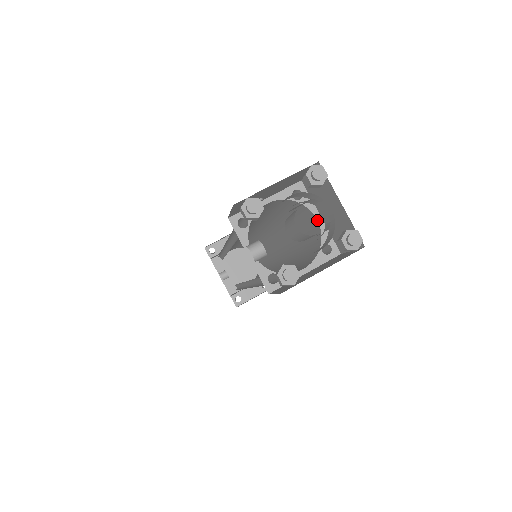
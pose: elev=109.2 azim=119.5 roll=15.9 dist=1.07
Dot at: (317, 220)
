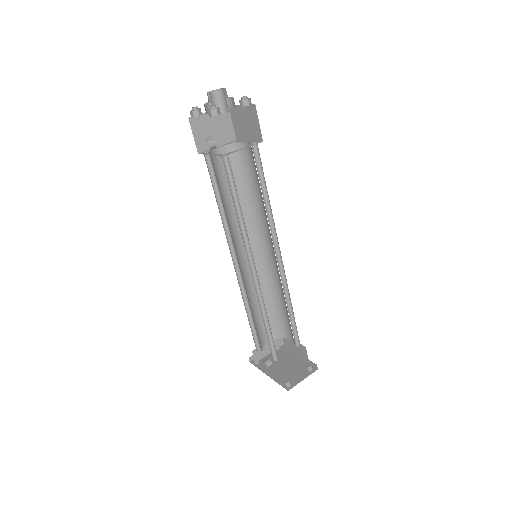
Dot at: (247, 142)
